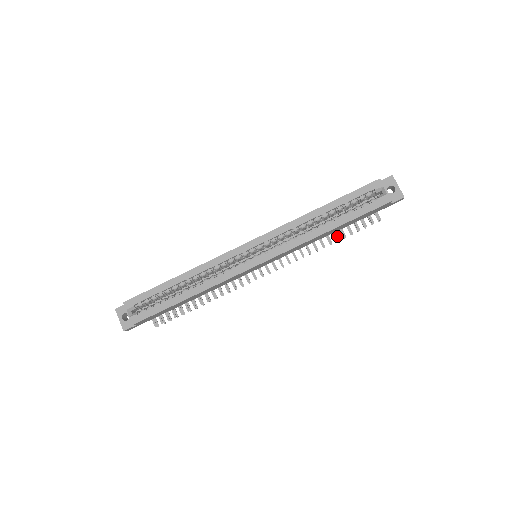
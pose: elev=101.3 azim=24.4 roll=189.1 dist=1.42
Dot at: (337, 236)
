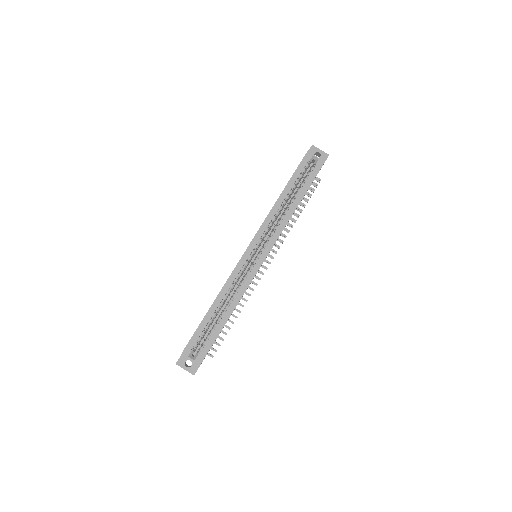
Dot at: occluded
